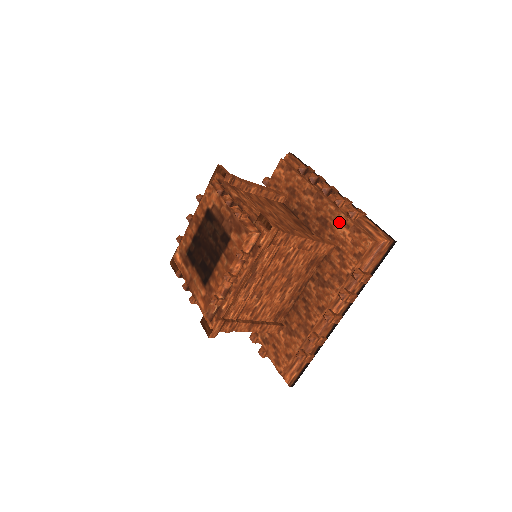
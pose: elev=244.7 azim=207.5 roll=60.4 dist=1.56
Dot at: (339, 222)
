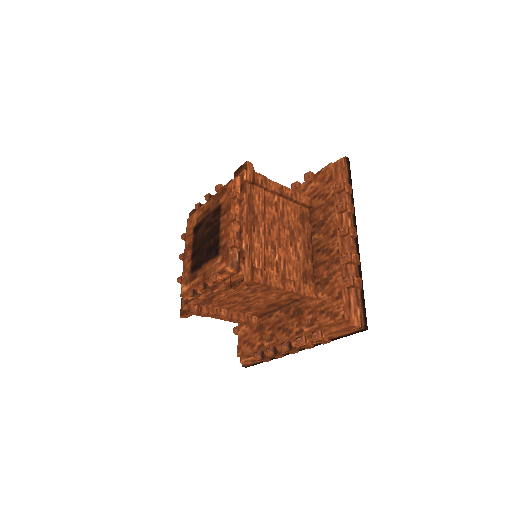
Dot at: (303, 189)
